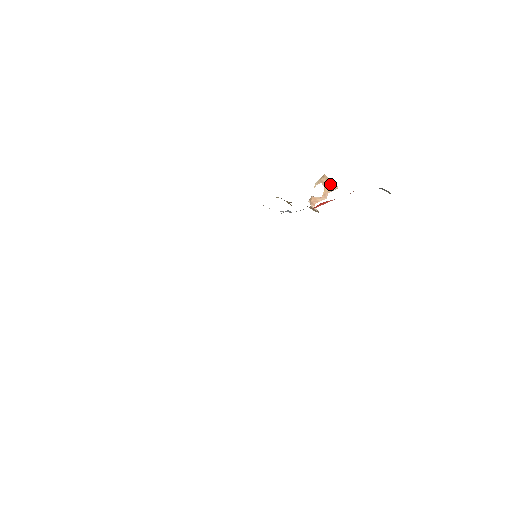
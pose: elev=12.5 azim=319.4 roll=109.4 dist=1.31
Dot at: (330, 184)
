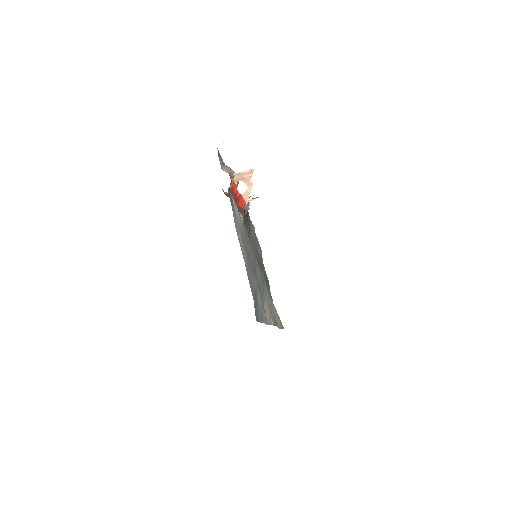
Dot at: (245, 174)
